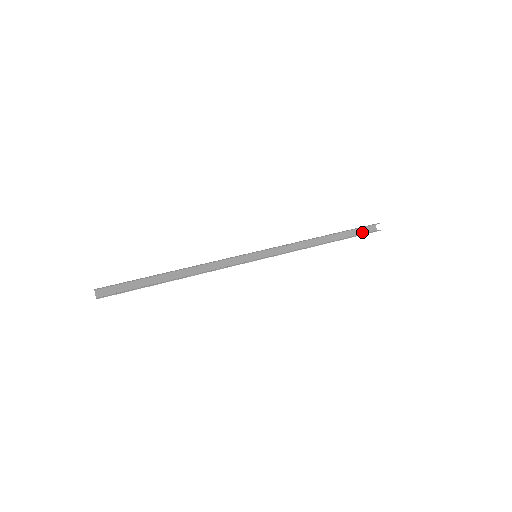
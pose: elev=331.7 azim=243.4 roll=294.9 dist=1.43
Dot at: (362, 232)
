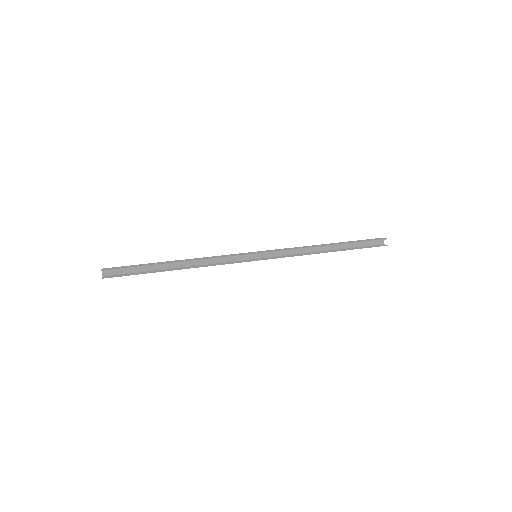
Dot at: (368, 244)
